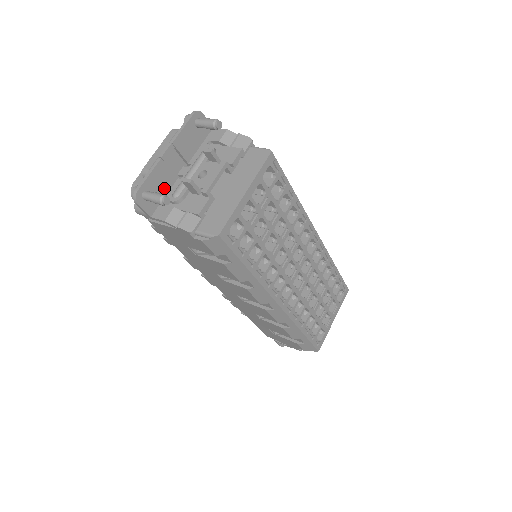
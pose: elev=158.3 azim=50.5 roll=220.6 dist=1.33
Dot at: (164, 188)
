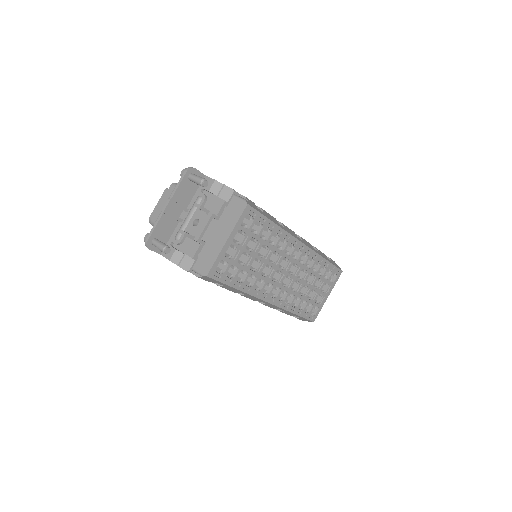
Dot at: (169, 232)
